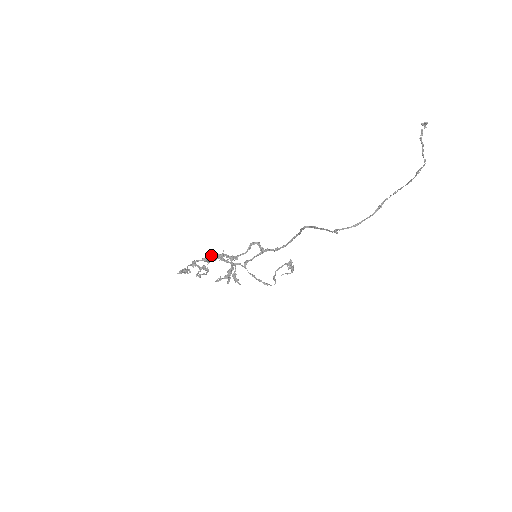
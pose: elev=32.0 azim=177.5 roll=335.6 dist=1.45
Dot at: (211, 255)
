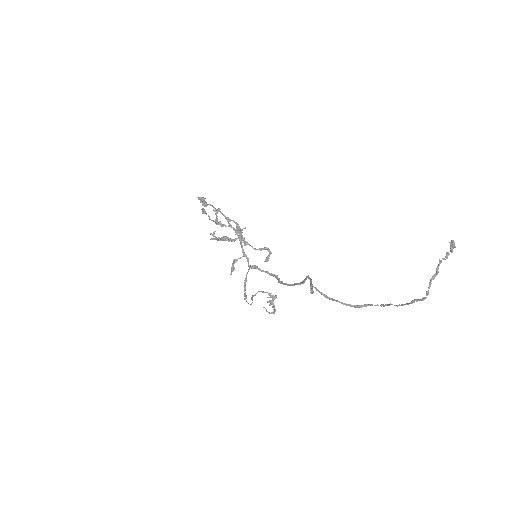
Dot at: (235, 222)
